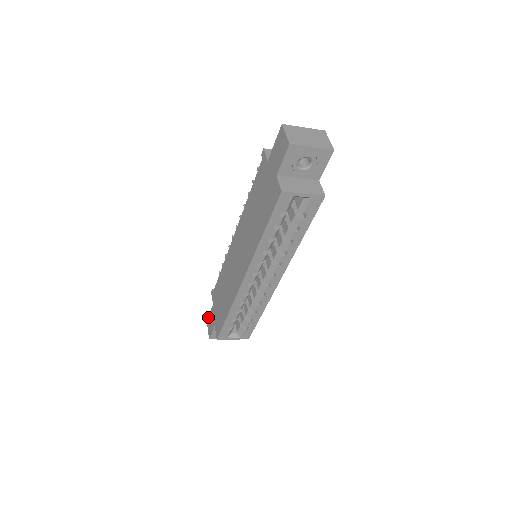
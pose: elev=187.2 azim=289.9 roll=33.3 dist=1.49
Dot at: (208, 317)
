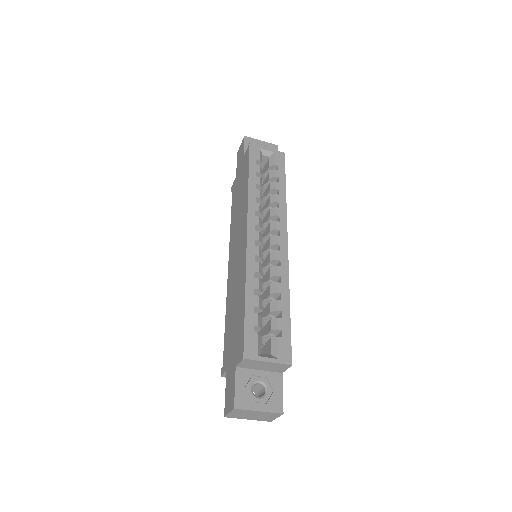
Dot at: occluded
